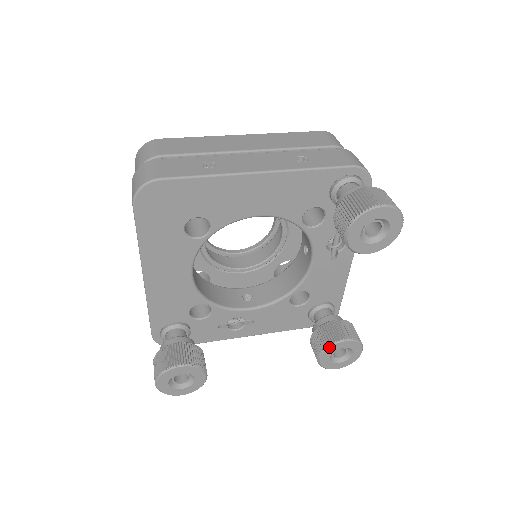
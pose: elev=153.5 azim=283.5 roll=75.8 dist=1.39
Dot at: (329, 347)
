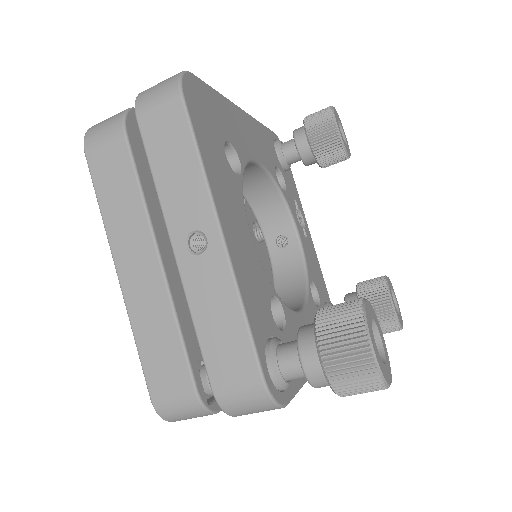
Dot at: (388, 285)
